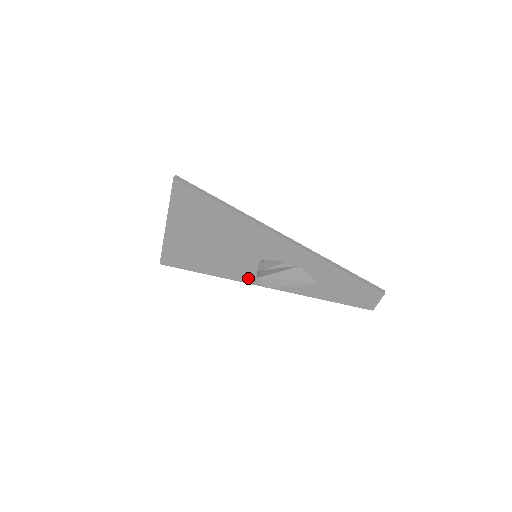
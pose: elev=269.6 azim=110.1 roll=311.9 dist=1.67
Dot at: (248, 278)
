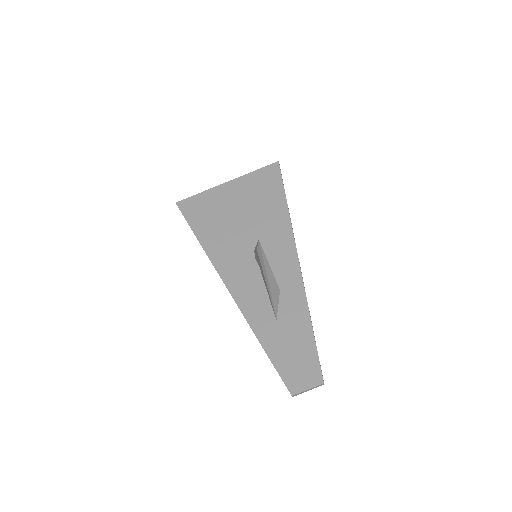
Dot at: (224, 268)
